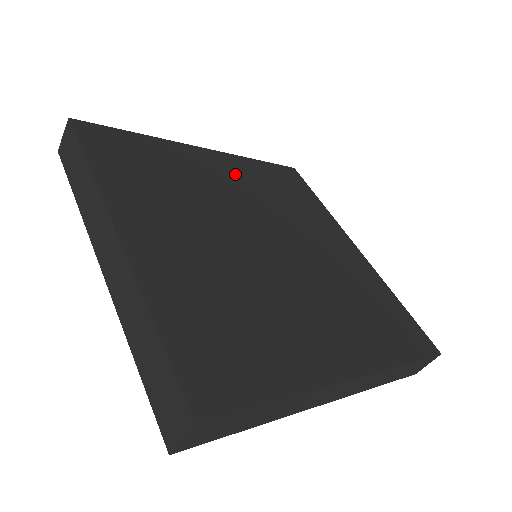
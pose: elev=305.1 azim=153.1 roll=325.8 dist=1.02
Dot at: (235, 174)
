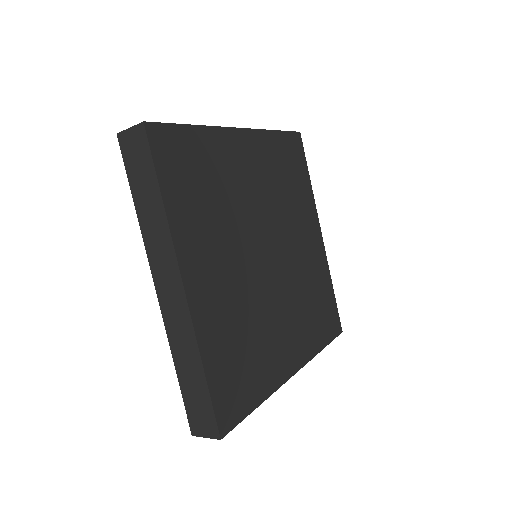
Dot at: (259, 163)
